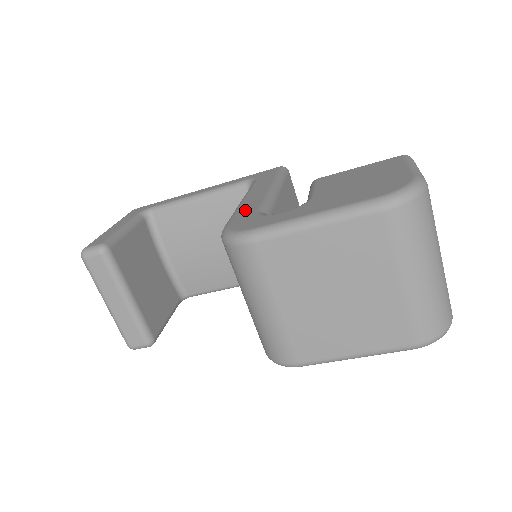
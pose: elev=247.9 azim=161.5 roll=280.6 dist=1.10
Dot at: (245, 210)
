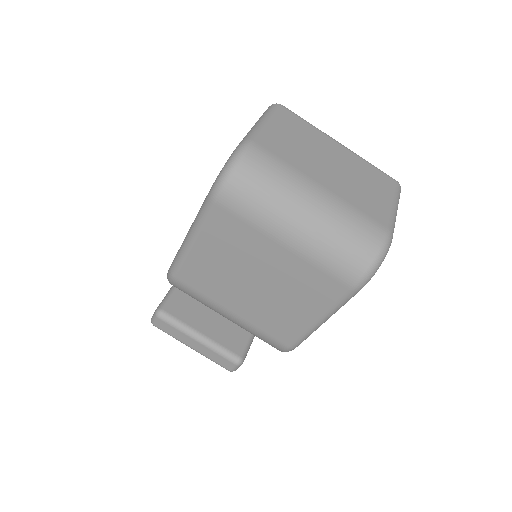
Dot at: occluded
